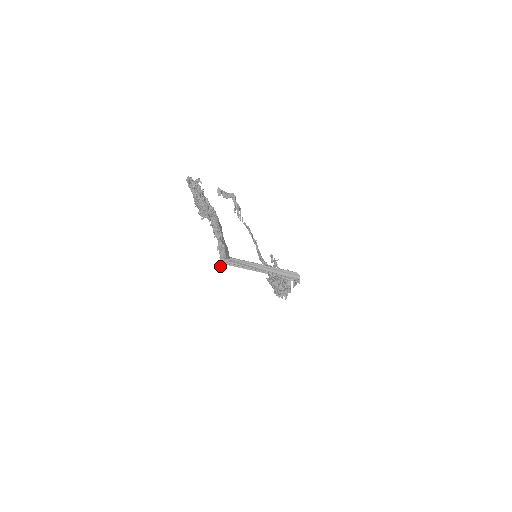
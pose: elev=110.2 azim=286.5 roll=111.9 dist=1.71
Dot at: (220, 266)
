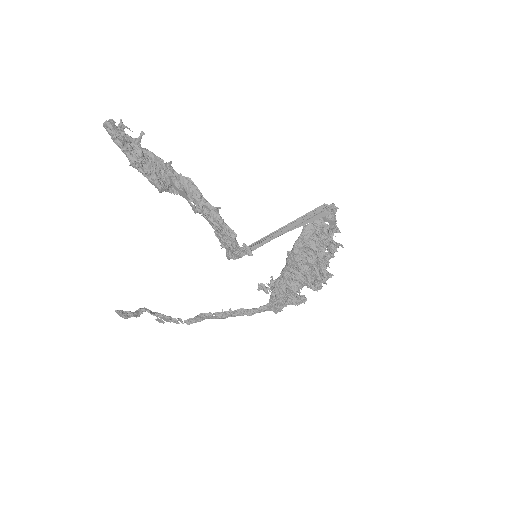
Dot at: (243, 249)
